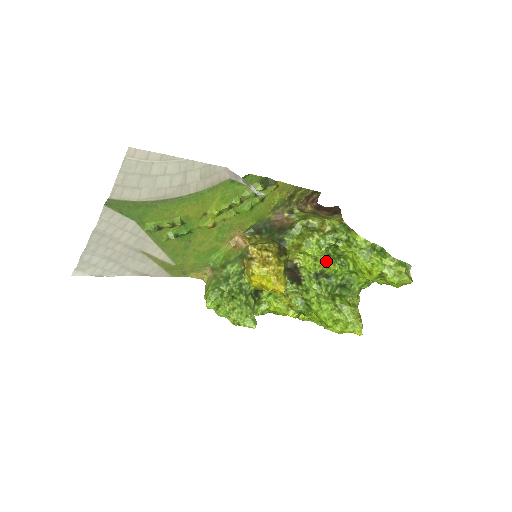
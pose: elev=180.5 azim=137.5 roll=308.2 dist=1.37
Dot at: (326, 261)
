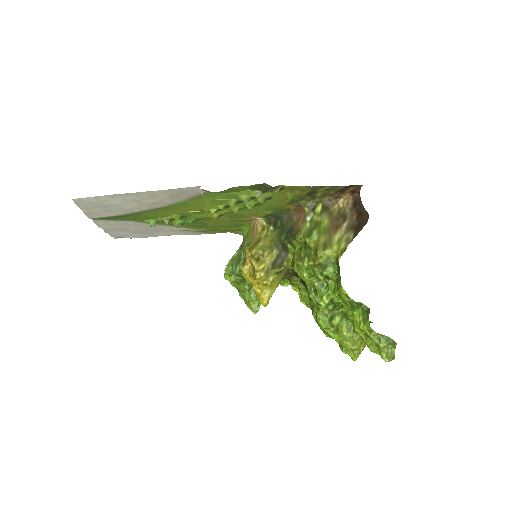
Dot at: (317, 289)
